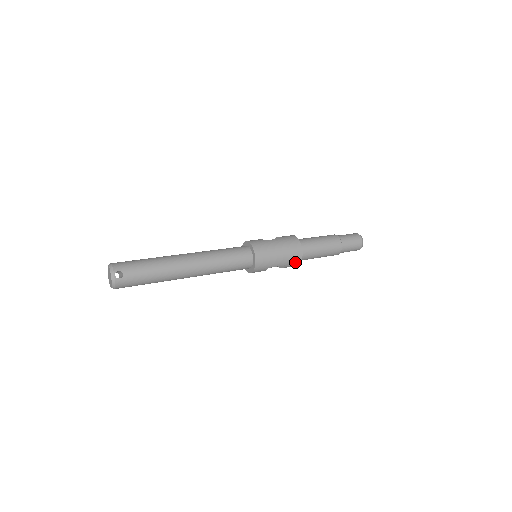
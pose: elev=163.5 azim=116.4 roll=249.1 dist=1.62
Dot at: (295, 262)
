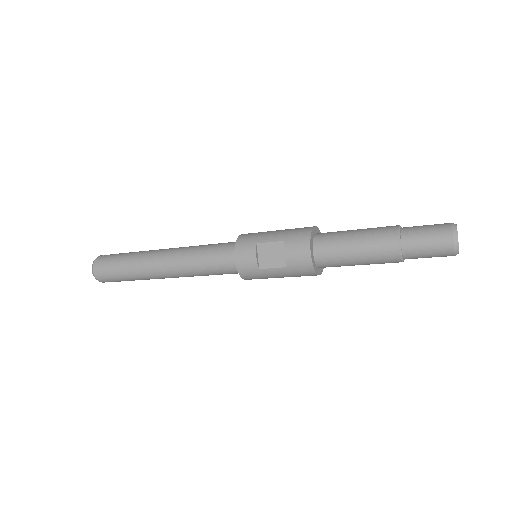
Dot at: (300, 237)
